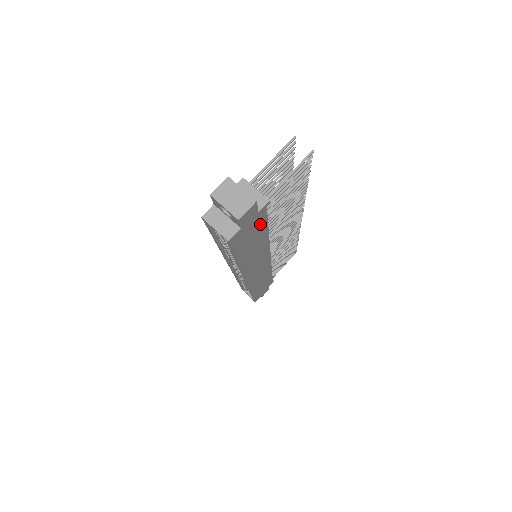
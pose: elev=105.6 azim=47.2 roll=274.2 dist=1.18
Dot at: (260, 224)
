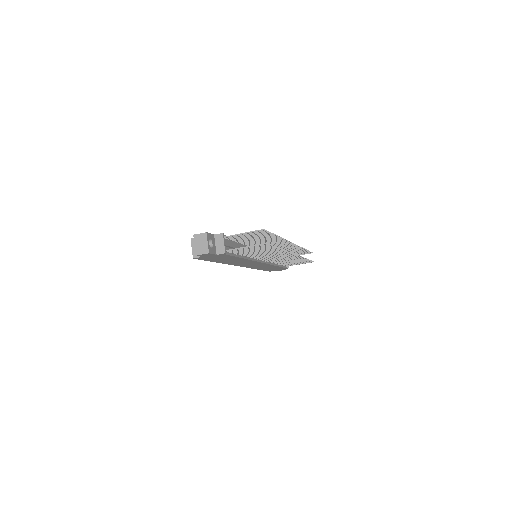
Dot at: (226, 256)
